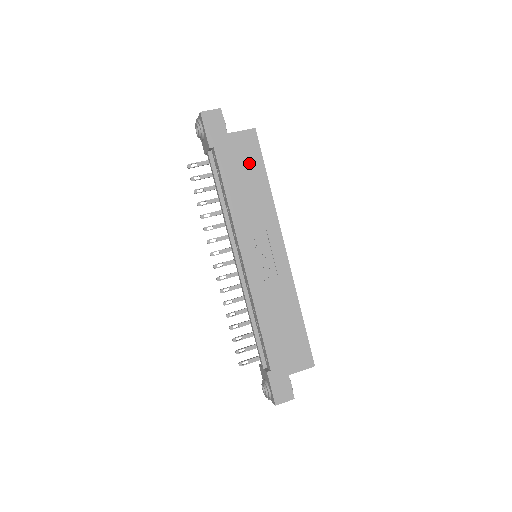
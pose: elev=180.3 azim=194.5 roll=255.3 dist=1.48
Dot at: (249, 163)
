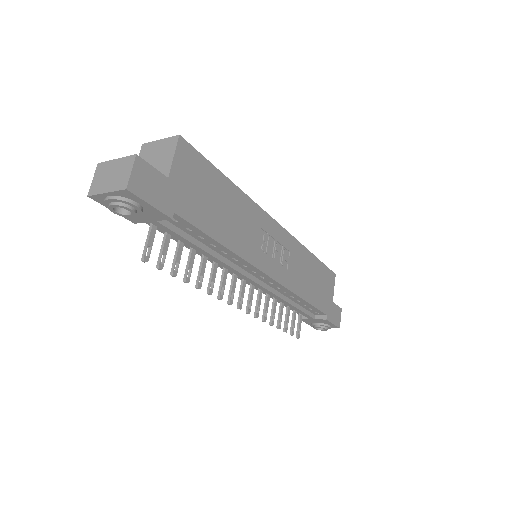
Dot at: (207, 184)
